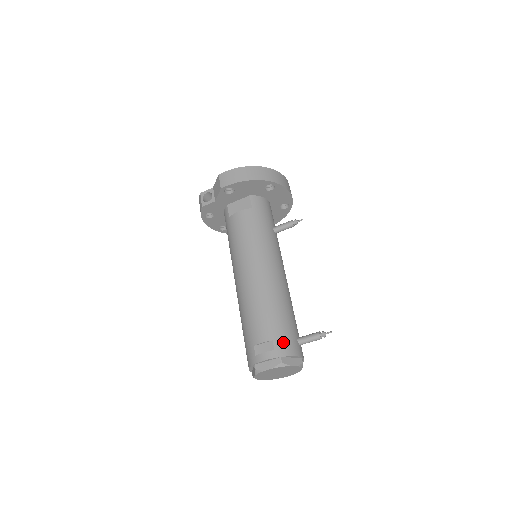
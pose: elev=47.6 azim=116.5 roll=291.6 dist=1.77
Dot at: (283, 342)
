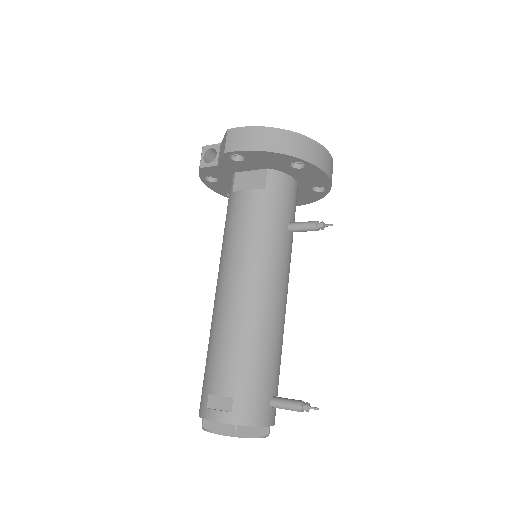
Dot at: (247, 404)
